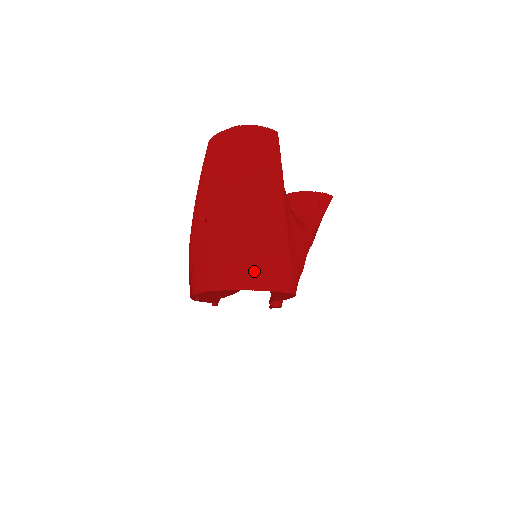
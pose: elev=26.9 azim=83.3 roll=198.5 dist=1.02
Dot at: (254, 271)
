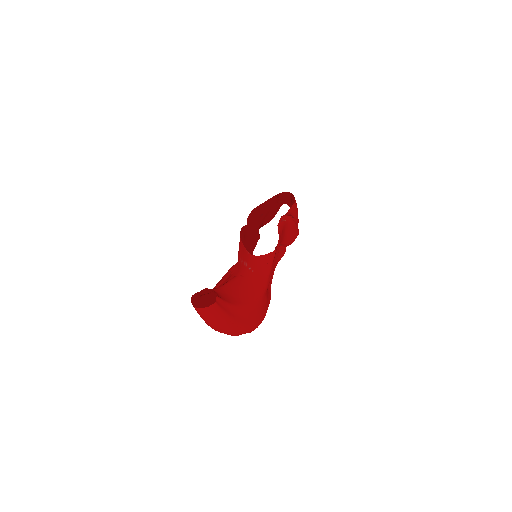
Dot at: (233, 335)
